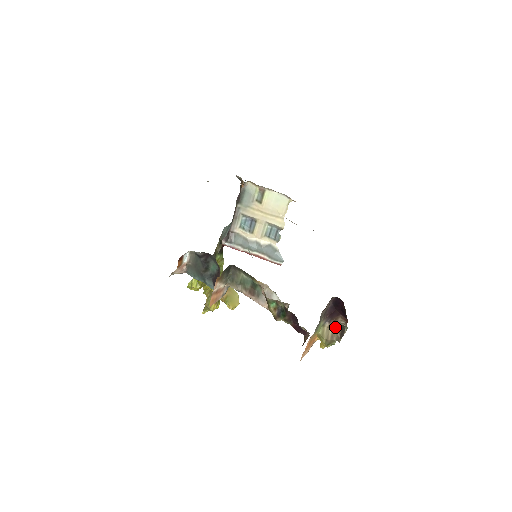
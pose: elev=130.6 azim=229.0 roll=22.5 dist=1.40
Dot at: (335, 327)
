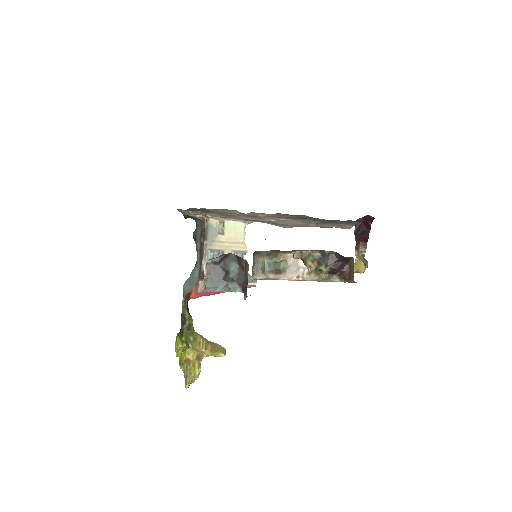
Dot at: (360, 255)
